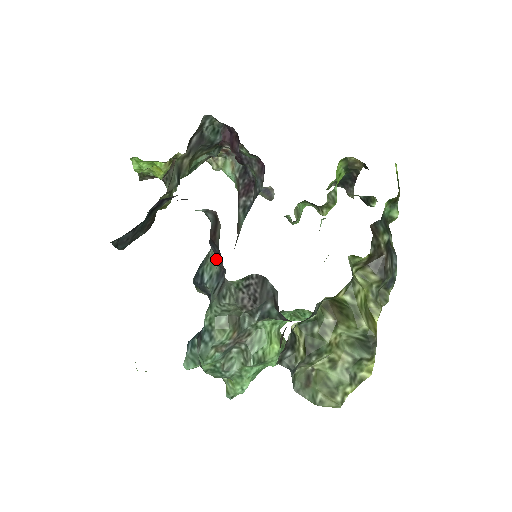
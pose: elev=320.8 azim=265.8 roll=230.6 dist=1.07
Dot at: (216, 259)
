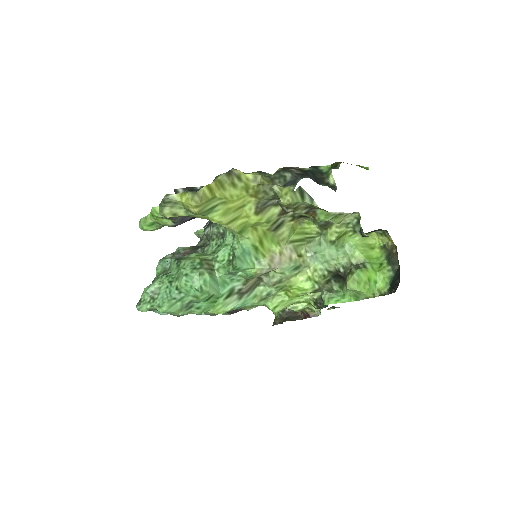
Dot at: occluded
